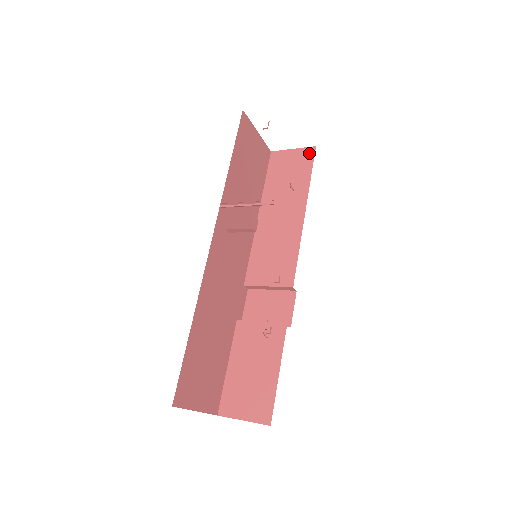
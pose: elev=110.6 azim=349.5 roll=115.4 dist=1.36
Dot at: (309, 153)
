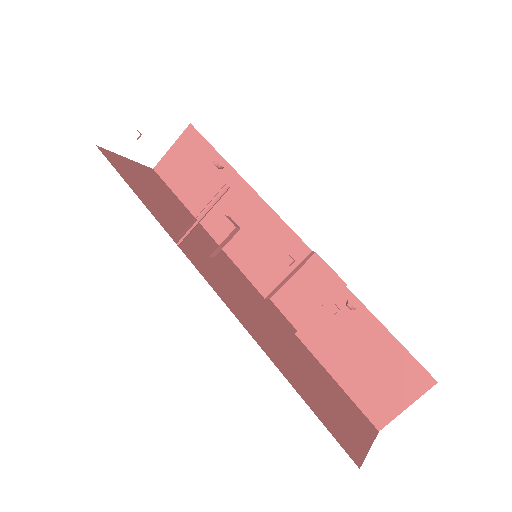
Dot at: (191, 135)
